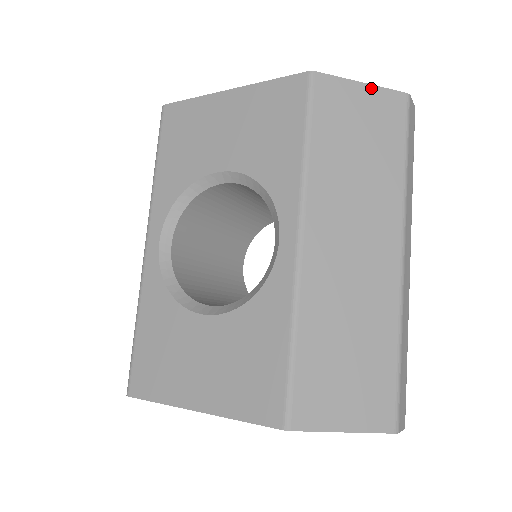
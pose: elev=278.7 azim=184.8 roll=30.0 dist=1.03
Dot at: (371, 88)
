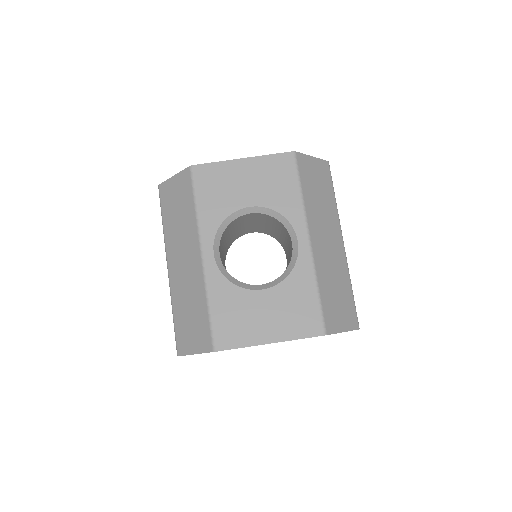
Dot at: (316, 159)
